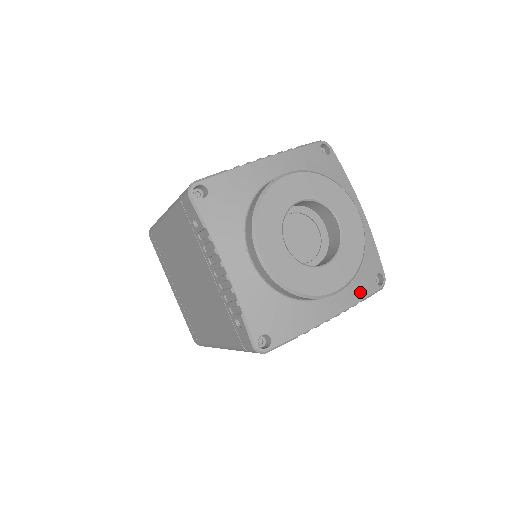
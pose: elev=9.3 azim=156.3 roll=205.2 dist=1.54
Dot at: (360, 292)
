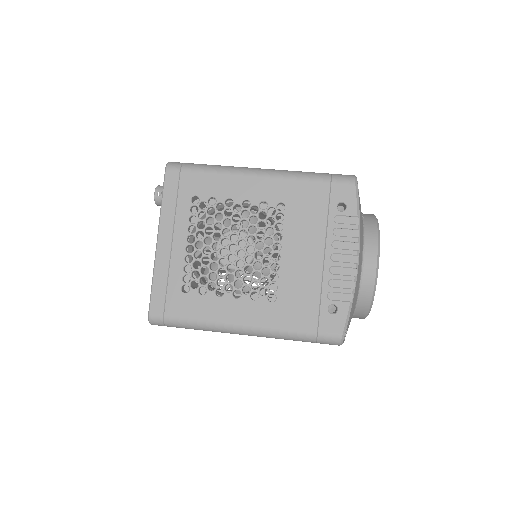
Dot at: occluded
